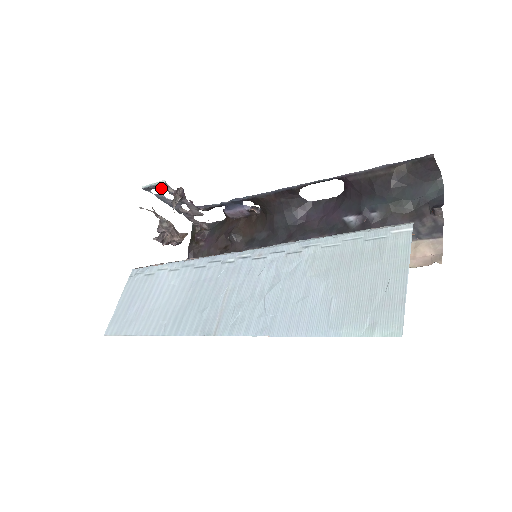
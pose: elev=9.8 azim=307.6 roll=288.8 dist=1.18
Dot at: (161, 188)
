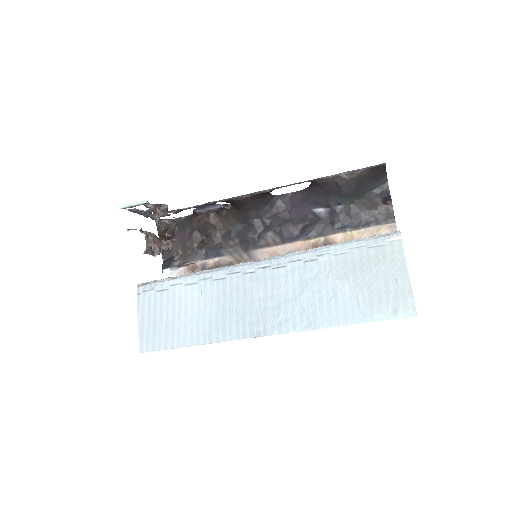
Dot at: occluded
